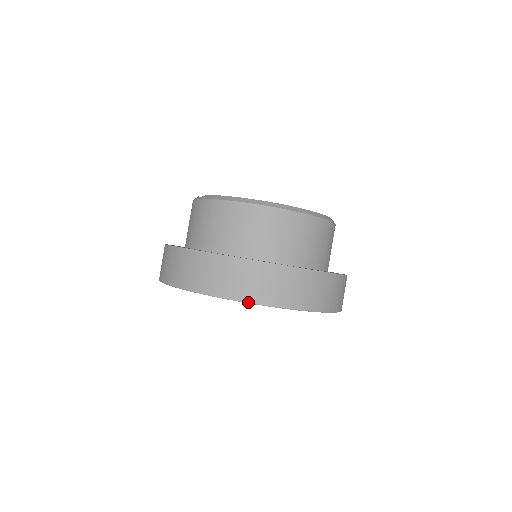
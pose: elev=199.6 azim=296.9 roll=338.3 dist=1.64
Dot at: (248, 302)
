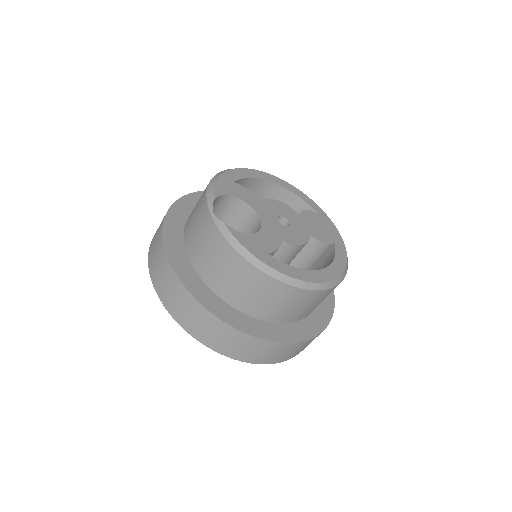
Dot at: (230, 357)
